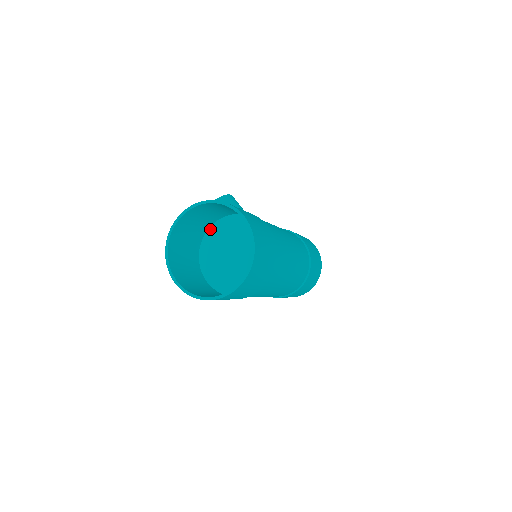
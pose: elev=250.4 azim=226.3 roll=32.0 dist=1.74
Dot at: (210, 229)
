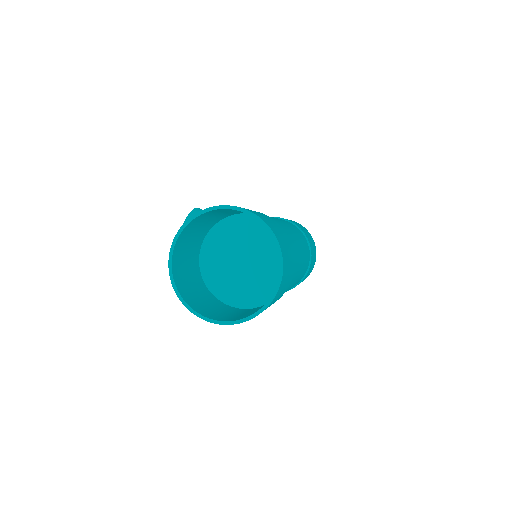
Dot at: (202, 249)
